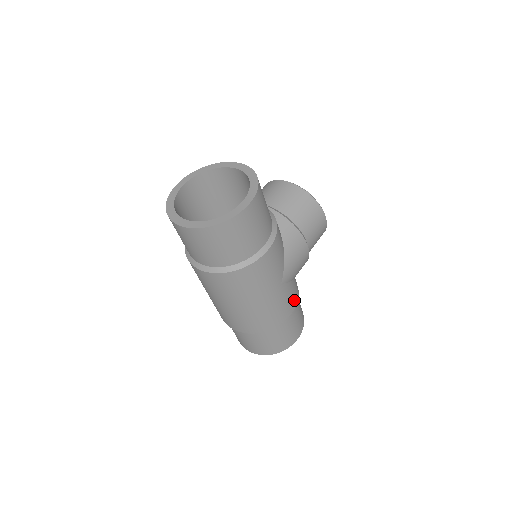
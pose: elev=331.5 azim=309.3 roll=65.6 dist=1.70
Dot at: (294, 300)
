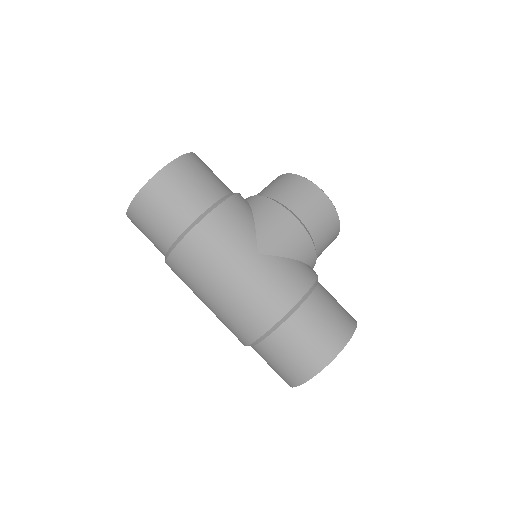
Dot at: (300, 283)
